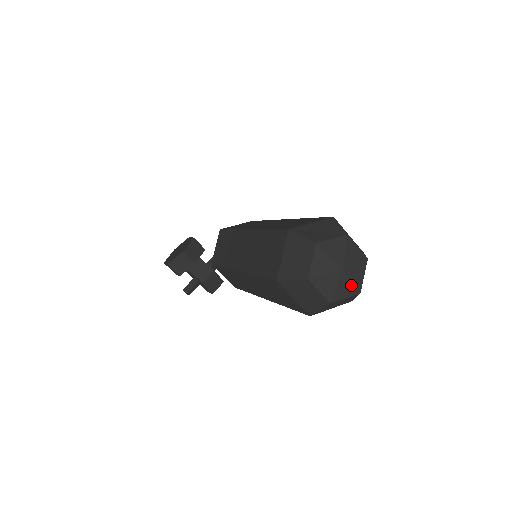
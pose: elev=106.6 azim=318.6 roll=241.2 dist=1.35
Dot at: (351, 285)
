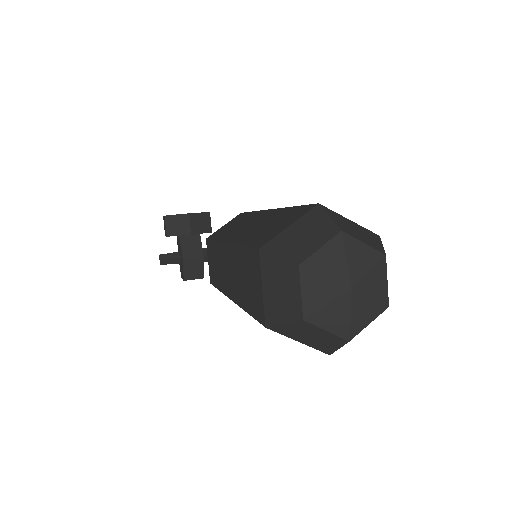
Dot at: (346, 319)
